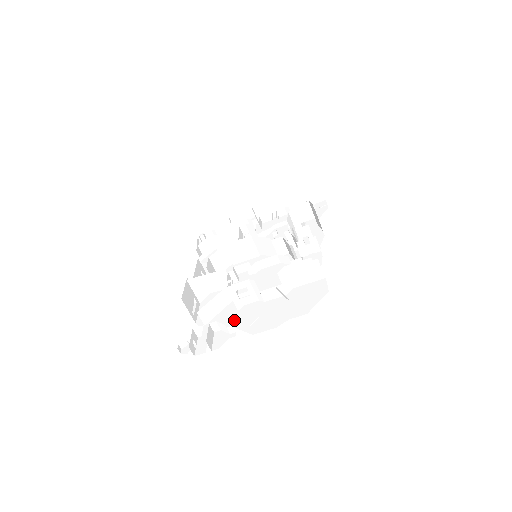
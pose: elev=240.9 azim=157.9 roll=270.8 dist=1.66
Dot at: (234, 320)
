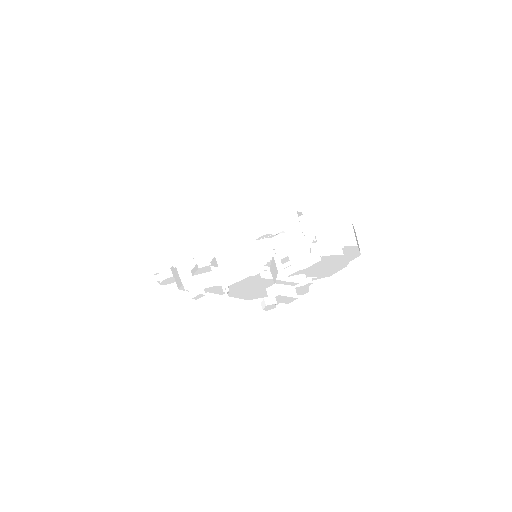
Dot at: occluded
